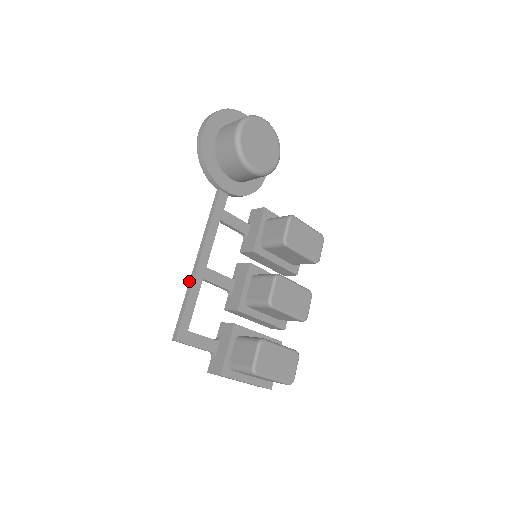
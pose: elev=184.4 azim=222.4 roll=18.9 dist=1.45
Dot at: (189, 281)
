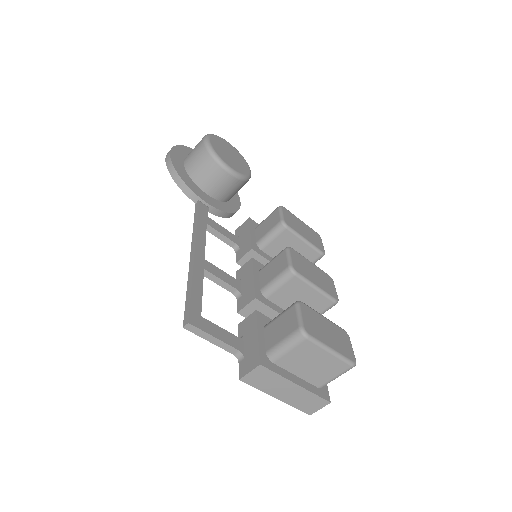
Dot at: (188, 272)
